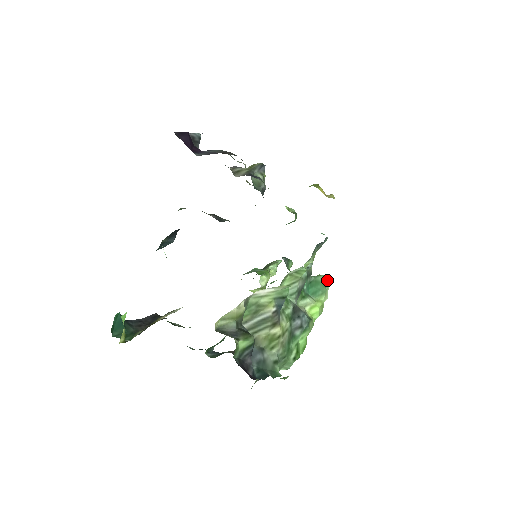
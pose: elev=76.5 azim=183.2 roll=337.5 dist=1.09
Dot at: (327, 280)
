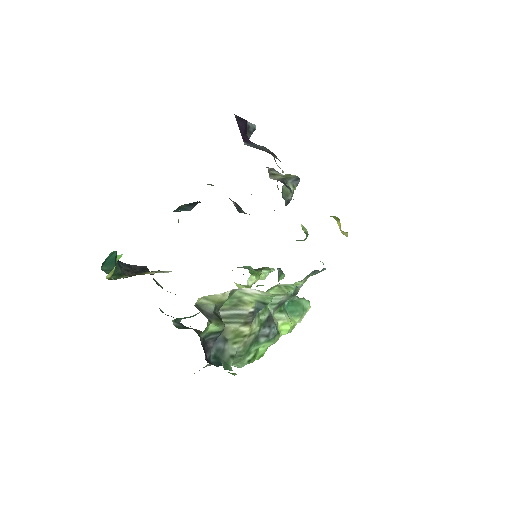
Dot at: (308, 305)
